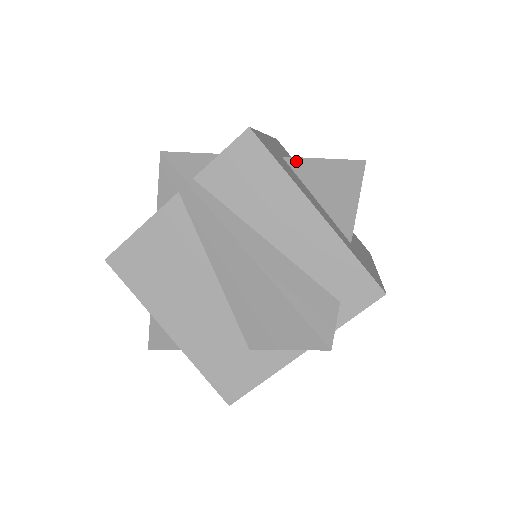
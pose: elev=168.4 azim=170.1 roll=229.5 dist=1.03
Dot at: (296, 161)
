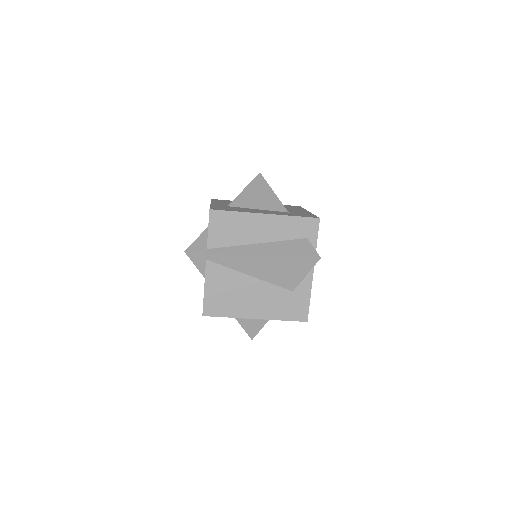
Dot at: (234, 202)
